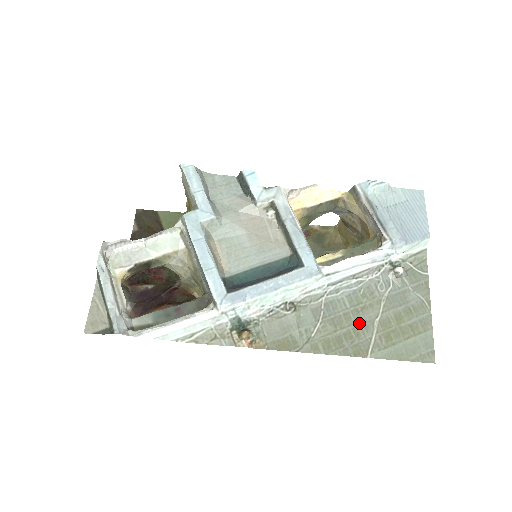
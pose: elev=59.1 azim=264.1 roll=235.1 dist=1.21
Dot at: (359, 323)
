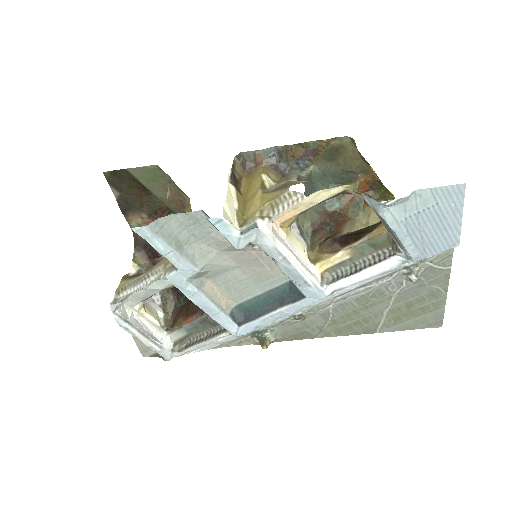
Dot at: (368, 315)
